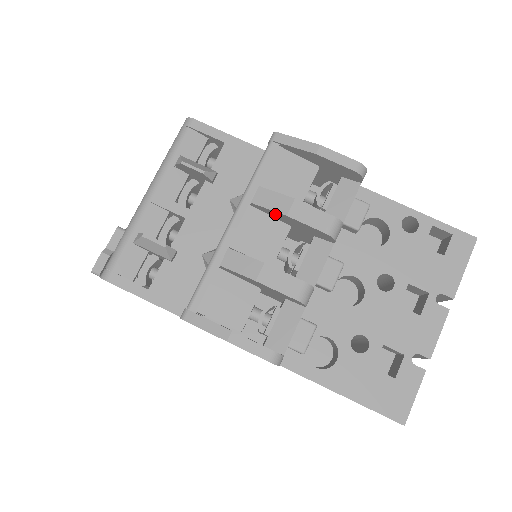
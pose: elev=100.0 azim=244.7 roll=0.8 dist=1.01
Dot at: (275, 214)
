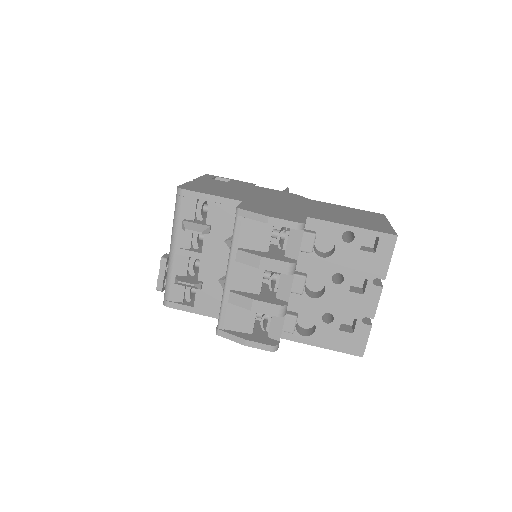
Dot at: (252, 264)
